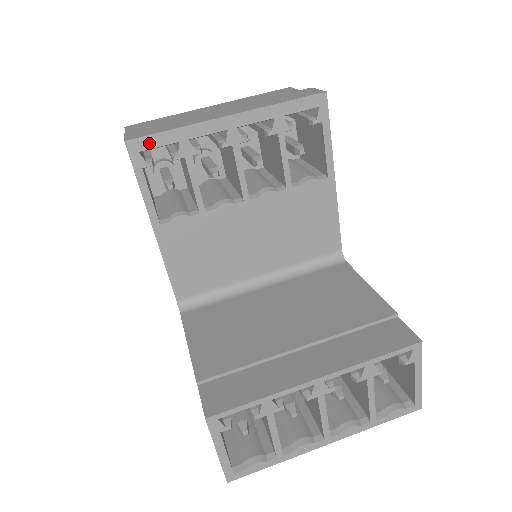
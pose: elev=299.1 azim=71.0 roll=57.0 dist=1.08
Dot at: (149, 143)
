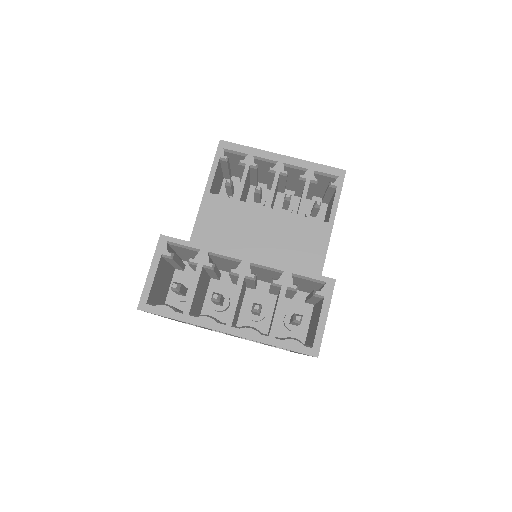
Dot at: (232, 147)
